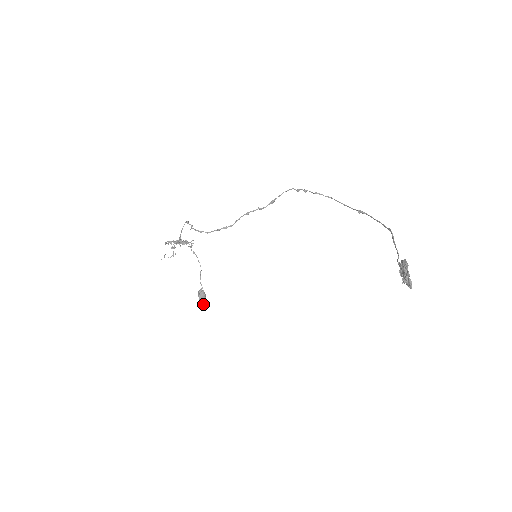
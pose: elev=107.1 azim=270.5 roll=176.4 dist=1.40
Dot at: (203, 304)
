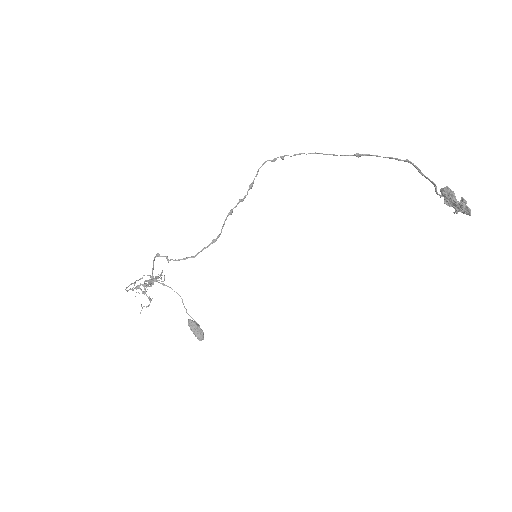
Dot at: (201, 335)
